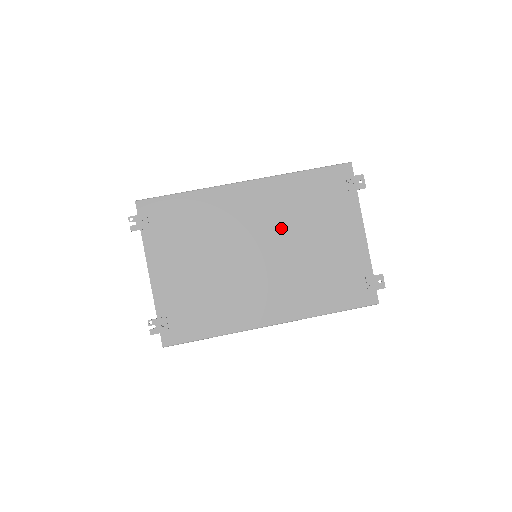
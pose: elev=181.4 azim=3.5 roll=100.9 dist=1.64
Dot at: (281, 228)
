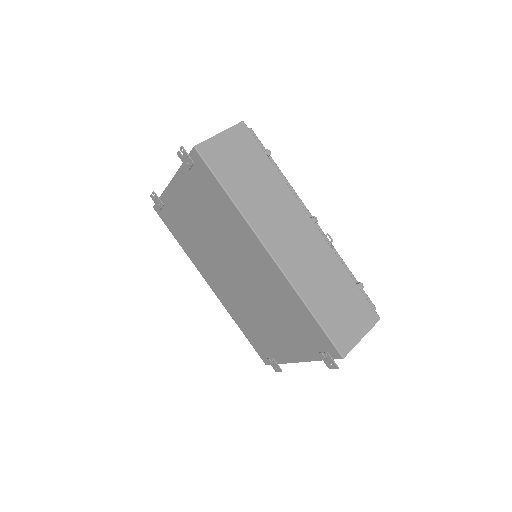
Dot at: (260, 291)
